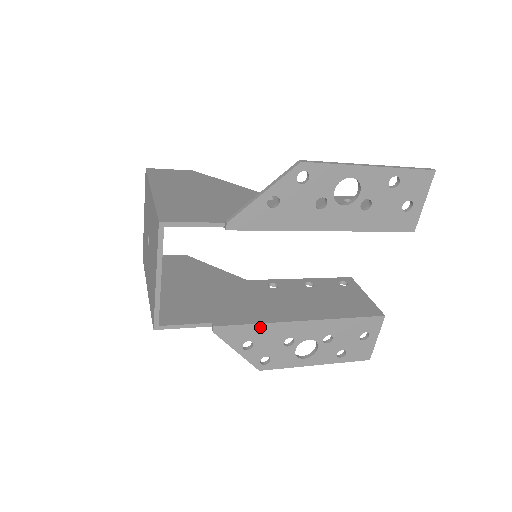
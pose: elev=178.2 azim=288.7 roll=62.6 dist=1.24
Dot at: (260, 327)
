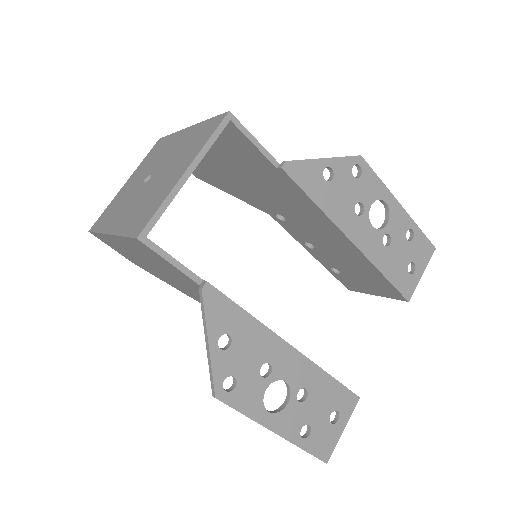
Dot at: (250, 322)
